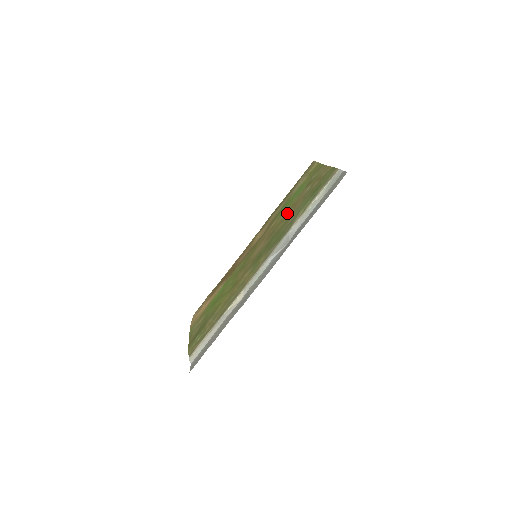
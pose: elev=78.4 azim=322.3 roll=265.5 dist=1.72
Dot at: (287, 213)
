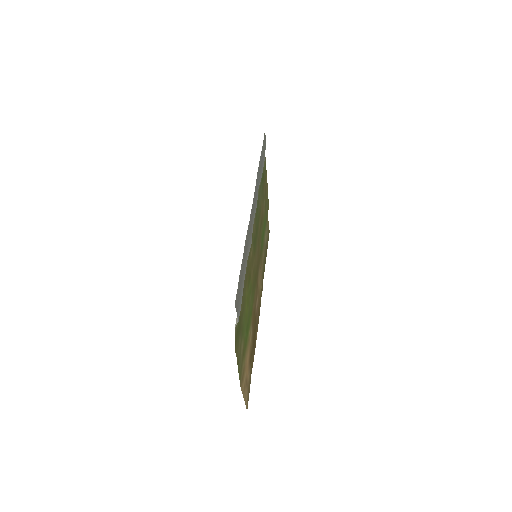
Dot at: (261, 224)
